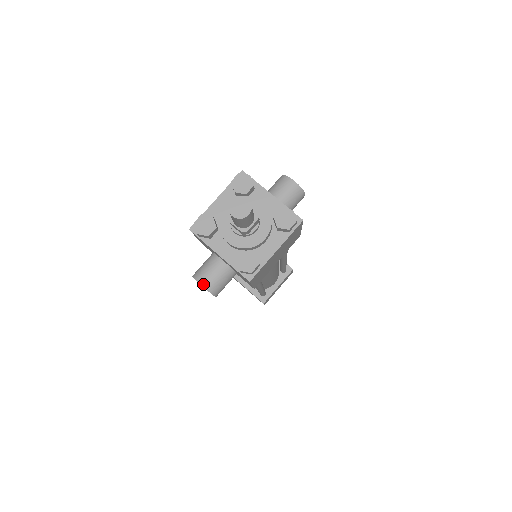
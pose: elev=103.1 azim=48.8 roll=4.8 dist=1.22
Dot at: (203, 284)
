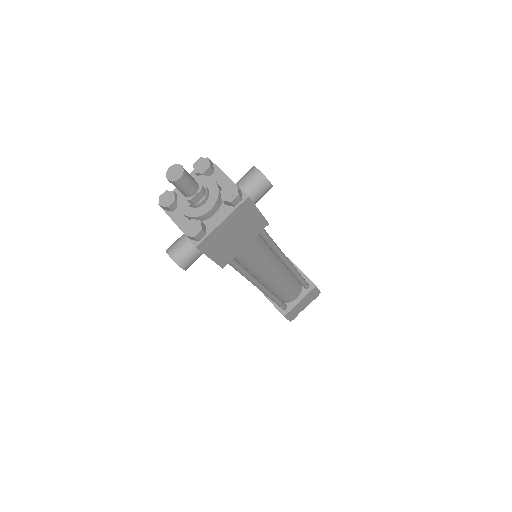
Dot at: (170, 255)
